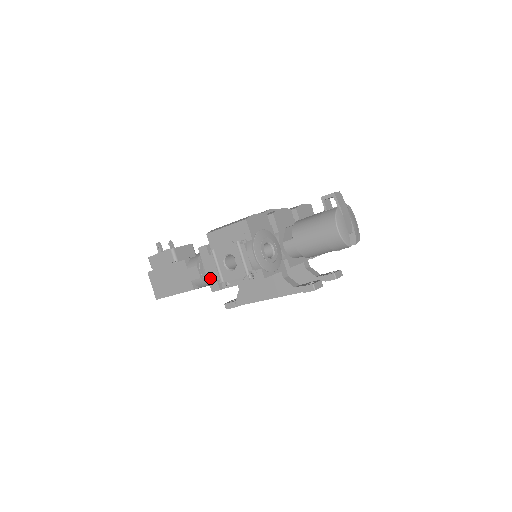
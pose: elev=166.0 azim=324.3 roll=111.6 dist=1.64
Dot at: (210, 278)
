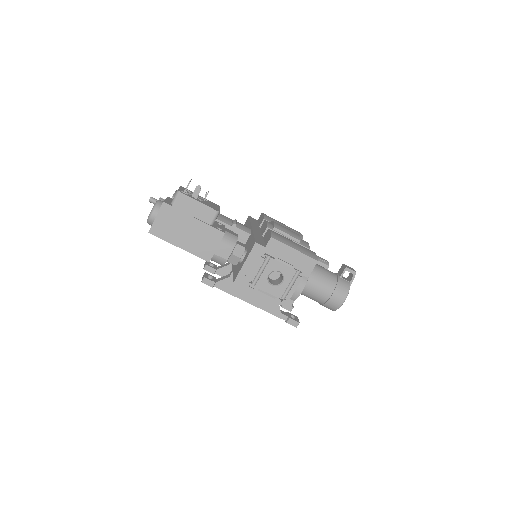
Dot at: (243, 272)
